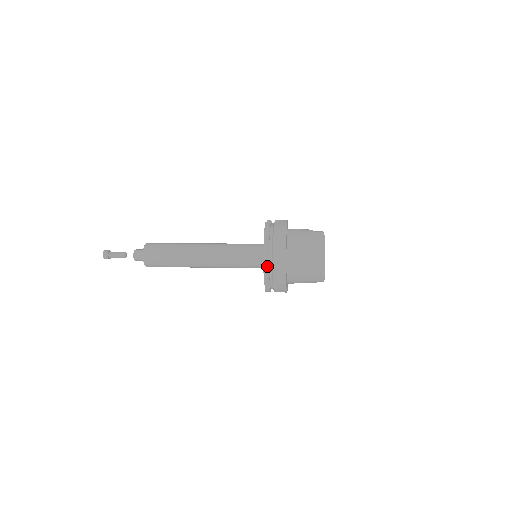
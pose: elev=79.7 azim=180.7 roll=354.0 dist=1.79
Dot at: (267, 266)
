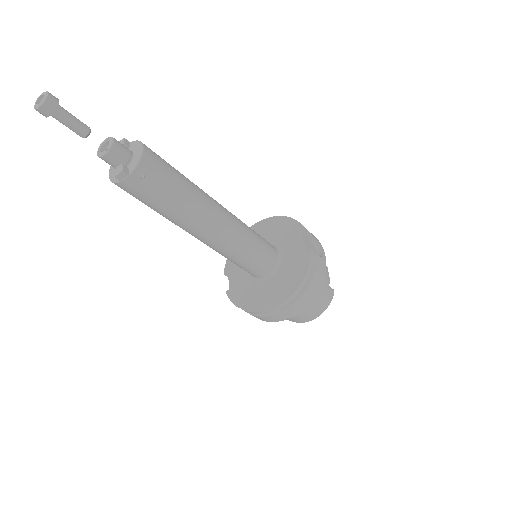
Dot at: (272, 311)
